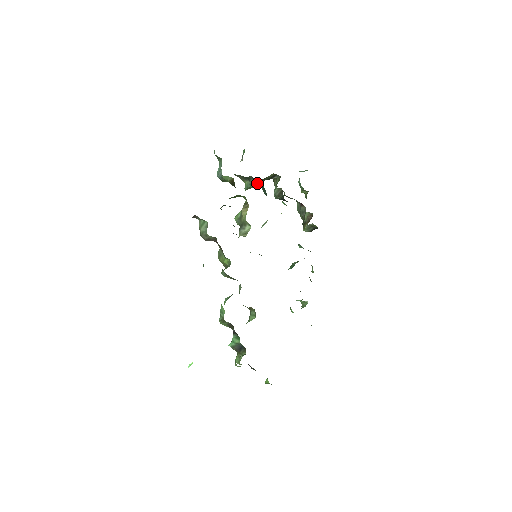
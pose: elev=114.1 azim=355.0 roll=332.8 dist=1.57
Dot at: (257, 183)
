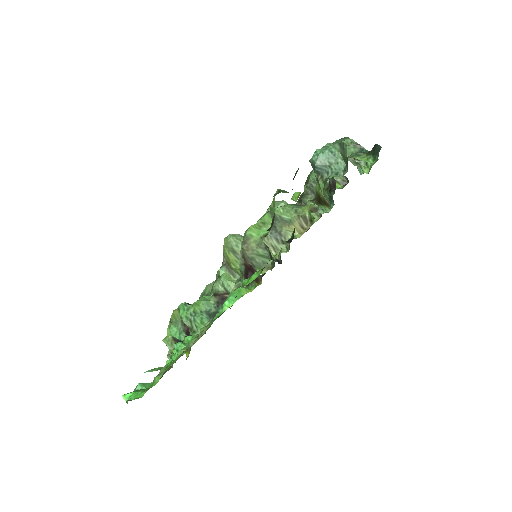
Dot at: (330, 186)
